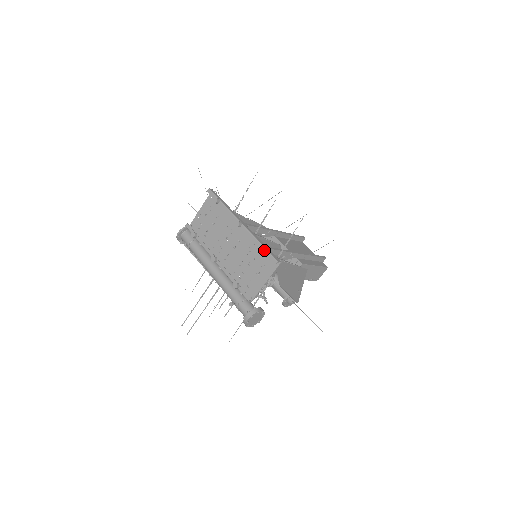
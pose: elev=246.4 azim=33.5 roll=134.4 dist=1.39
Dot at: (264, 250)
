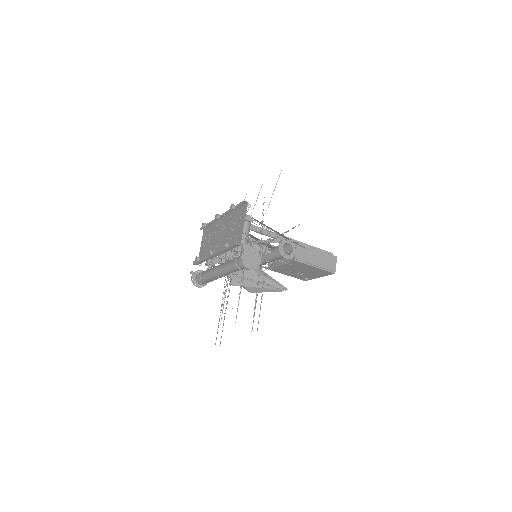
Dot at: (234, 205)
